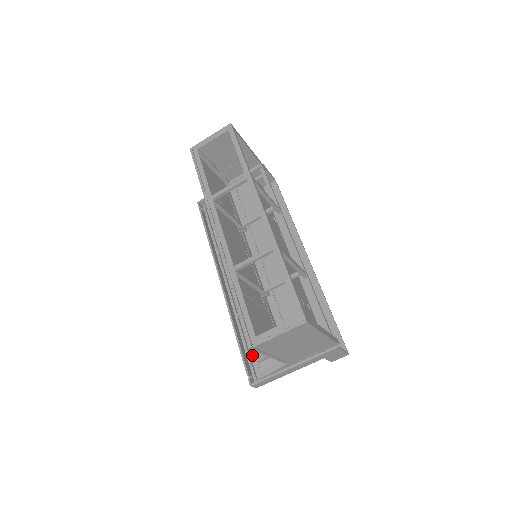
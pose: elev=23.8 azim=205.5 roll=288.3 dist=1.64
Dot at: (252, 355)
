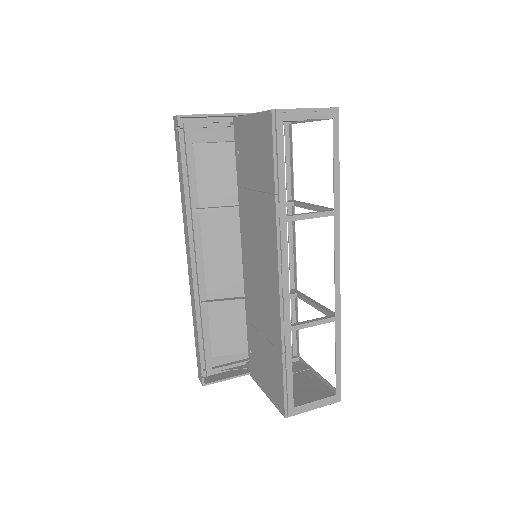
Dot at: (206, 350)
